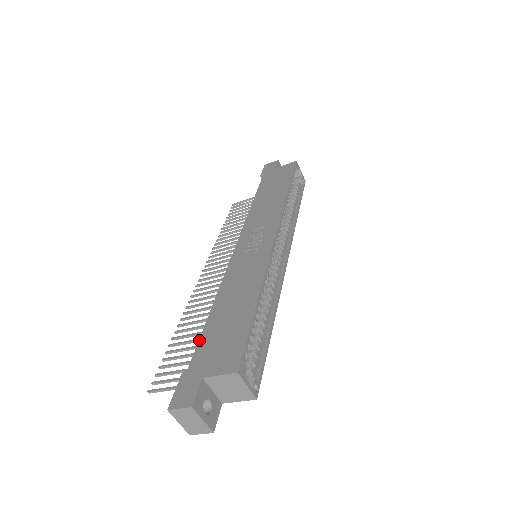
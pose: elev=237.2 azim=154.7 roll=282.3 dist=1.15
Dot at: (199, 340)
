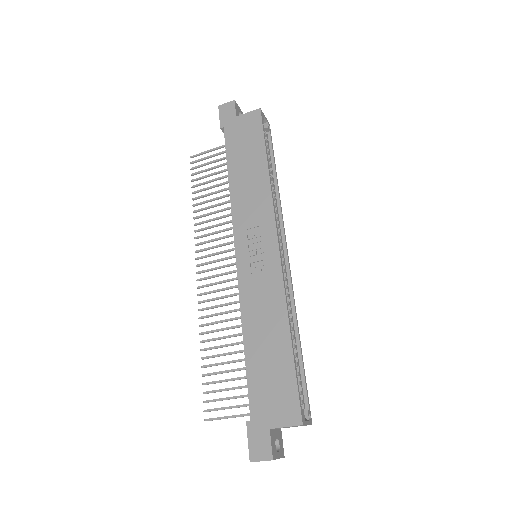
Dot at: (247, 384)
